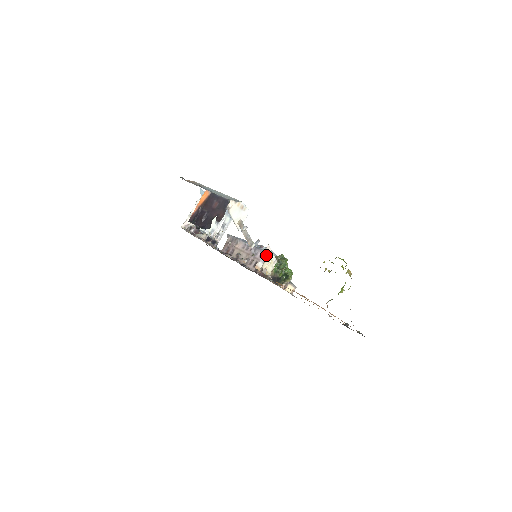
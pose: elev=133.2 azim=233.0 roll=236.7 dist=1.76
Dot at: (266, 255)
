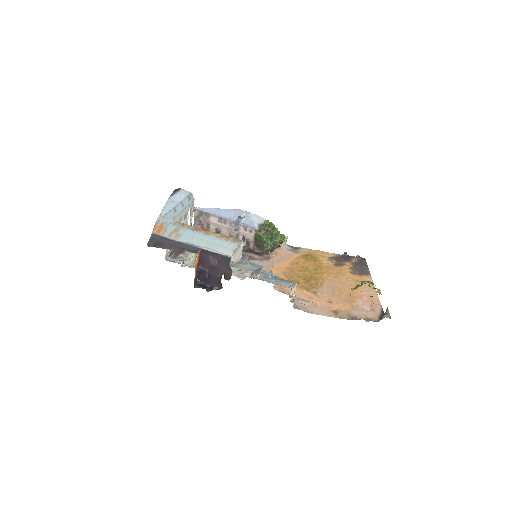
Dot at: (291, 293)
